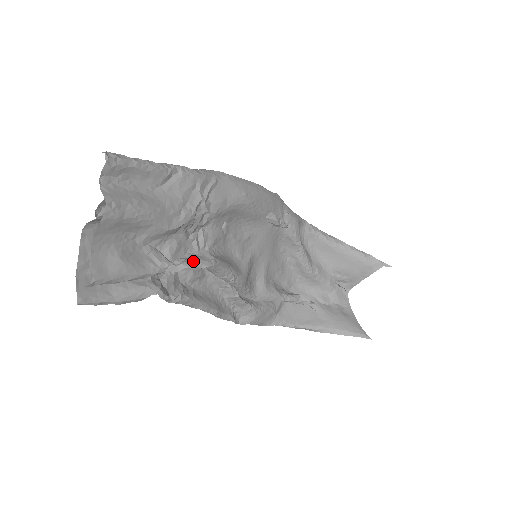
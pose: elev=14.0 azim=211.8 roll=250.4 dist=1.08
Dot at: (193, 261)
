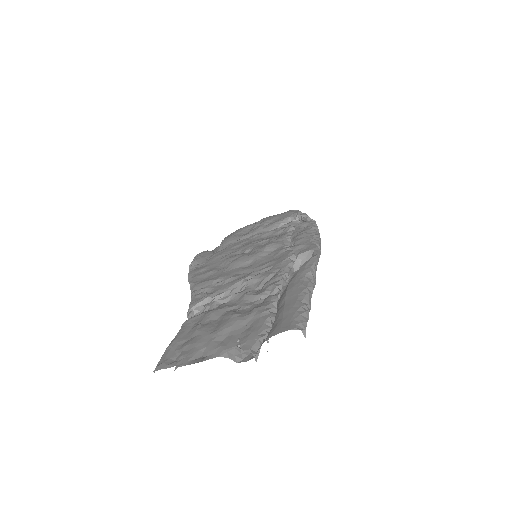
Dot at: occluded
